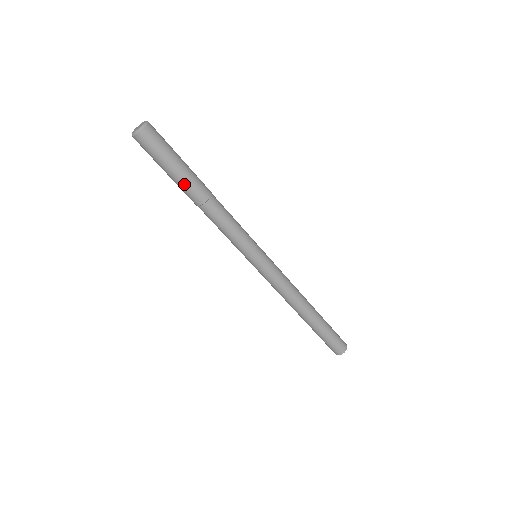
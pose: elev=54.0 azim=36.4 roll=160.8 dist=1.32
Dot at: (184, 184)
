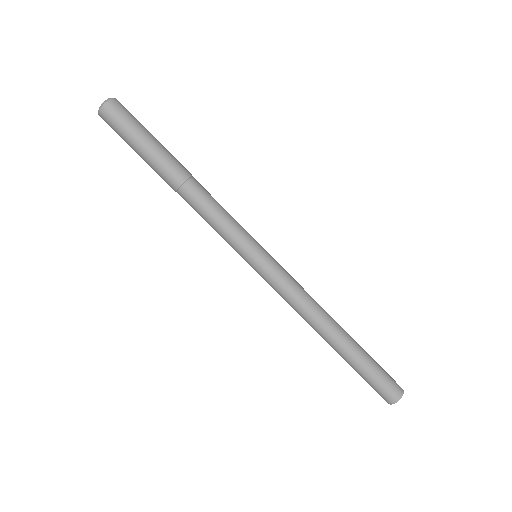
Dot at: (154, 166)
